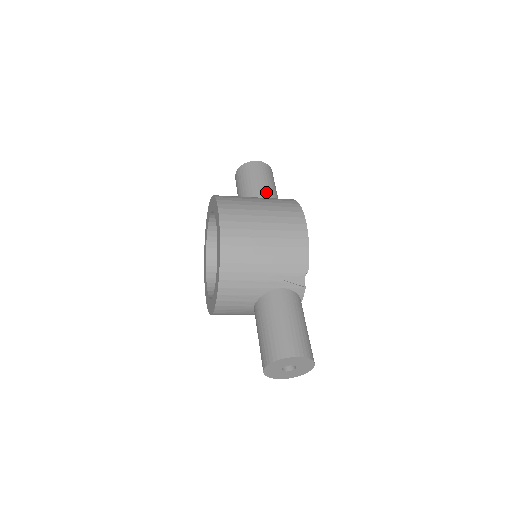
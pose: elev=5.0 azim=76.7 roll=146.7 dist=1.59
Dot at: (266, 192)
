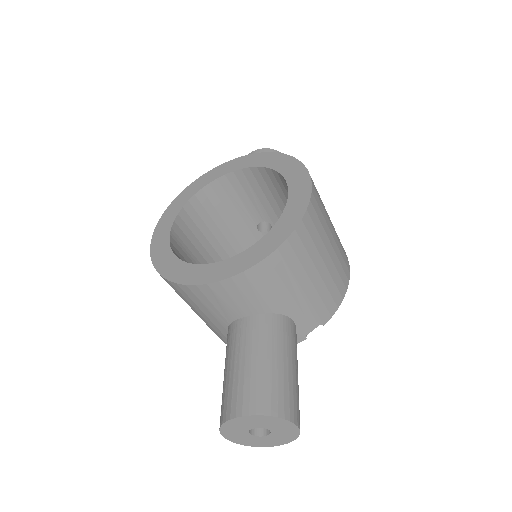
Dot at: occluded
